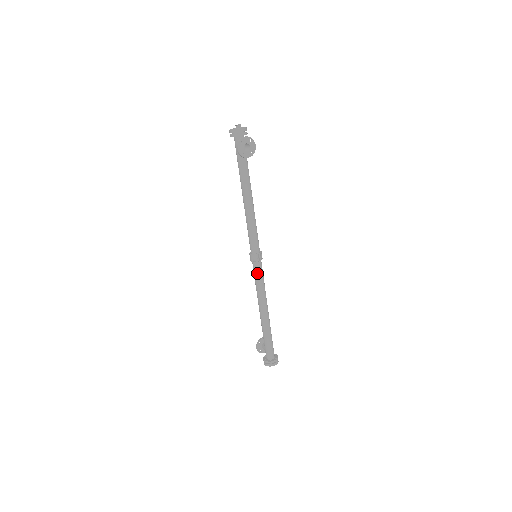
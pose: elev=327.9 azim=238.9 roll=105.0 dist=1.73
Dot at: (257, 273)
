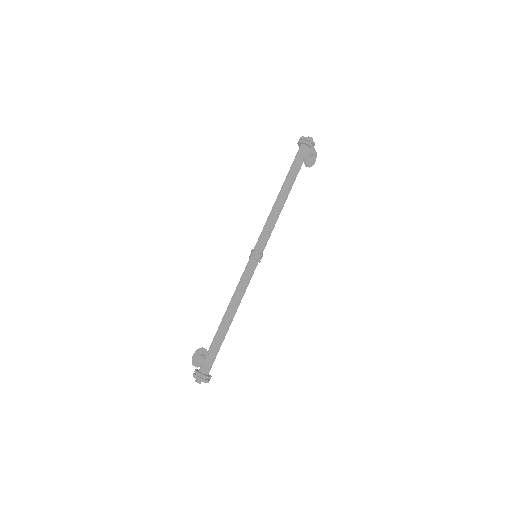
Dot at: (250, 272)
